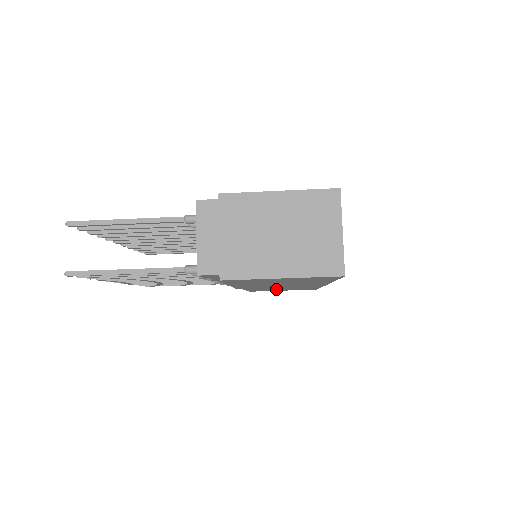
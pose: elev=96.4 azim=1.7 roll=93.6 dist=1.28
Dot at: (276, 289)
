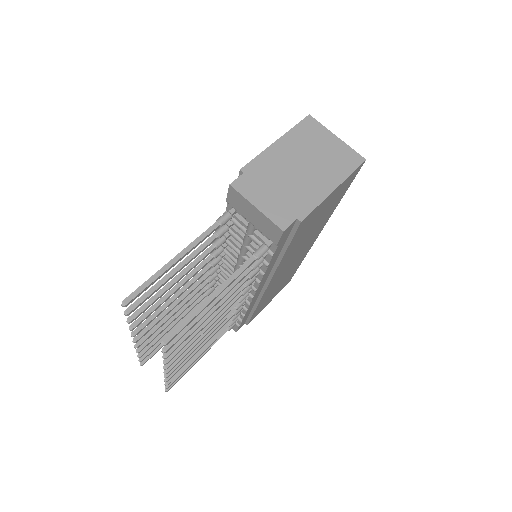
Dot at: (273, 293)
